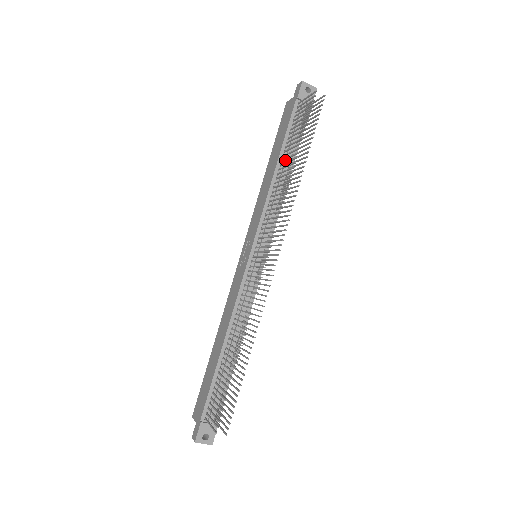
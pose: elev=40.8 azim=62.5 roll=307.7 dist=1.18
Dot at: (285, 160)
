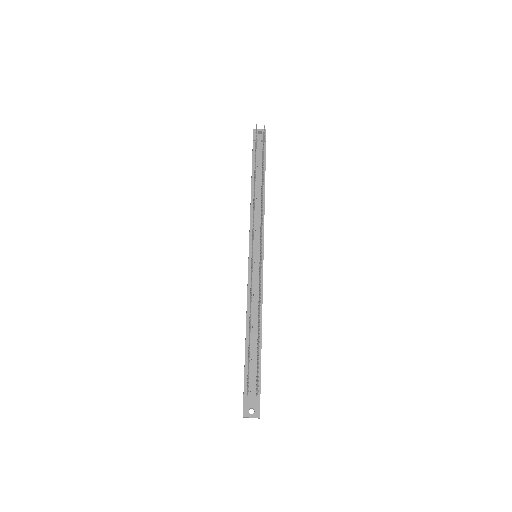
Dot at: (257, 182)
